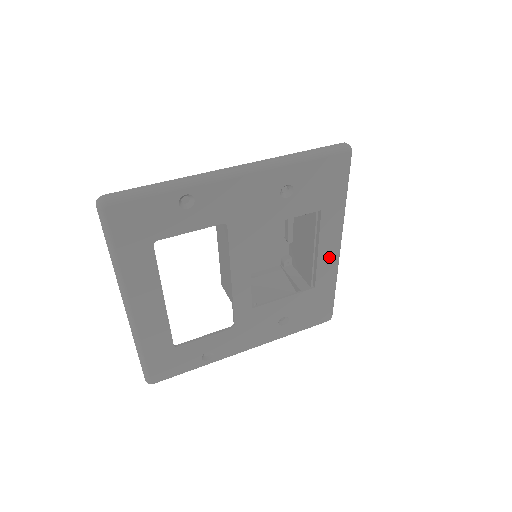
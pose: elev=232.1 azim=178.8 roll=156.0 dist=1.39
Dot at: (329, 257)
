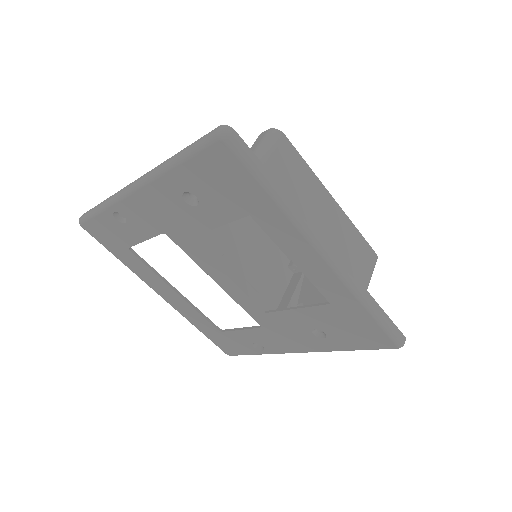
Dot at: (318, 269)
